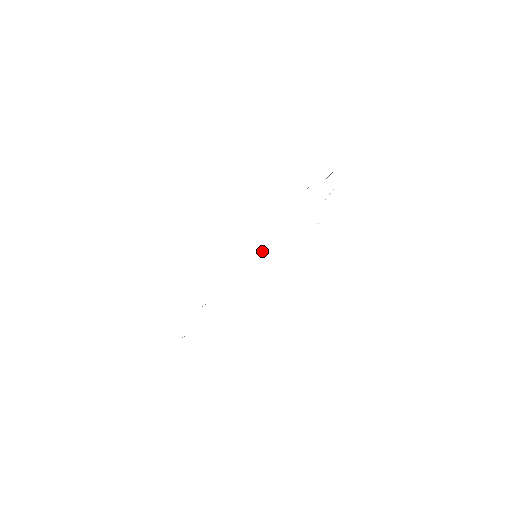
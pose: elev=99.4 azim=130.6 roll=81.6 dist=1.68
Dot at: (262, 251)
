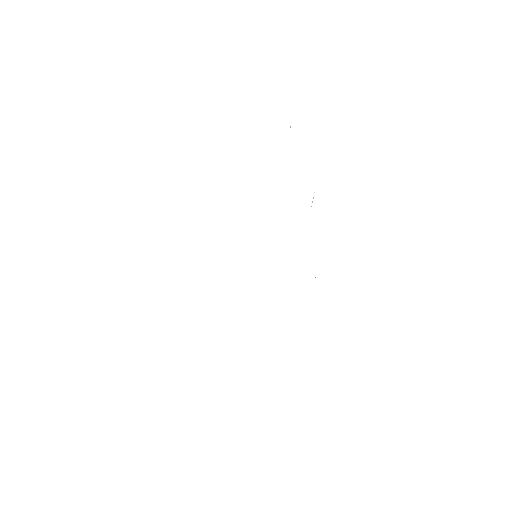
Dot at: occluded
